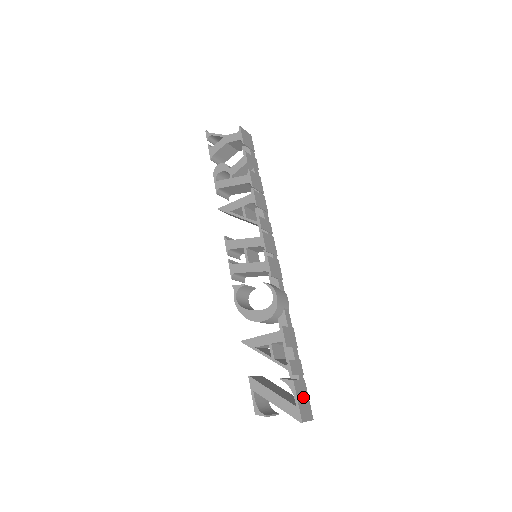
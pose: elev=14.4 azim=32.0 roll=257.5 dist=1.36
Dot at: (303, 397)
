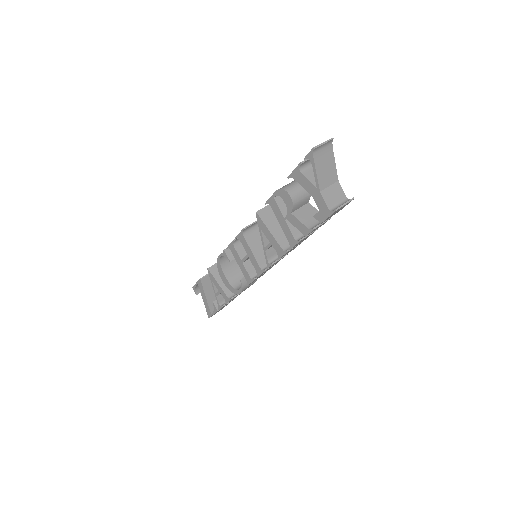
Dot at: occluded
